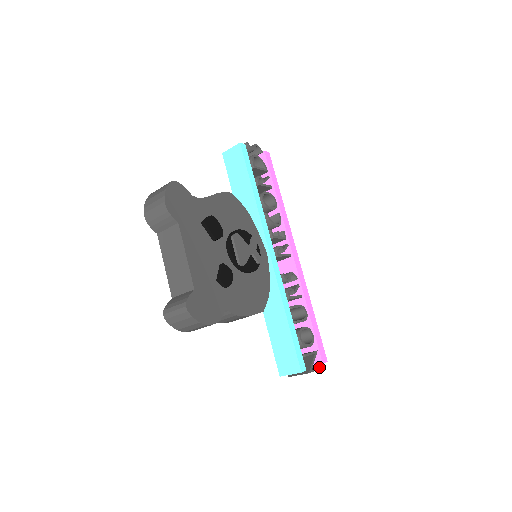
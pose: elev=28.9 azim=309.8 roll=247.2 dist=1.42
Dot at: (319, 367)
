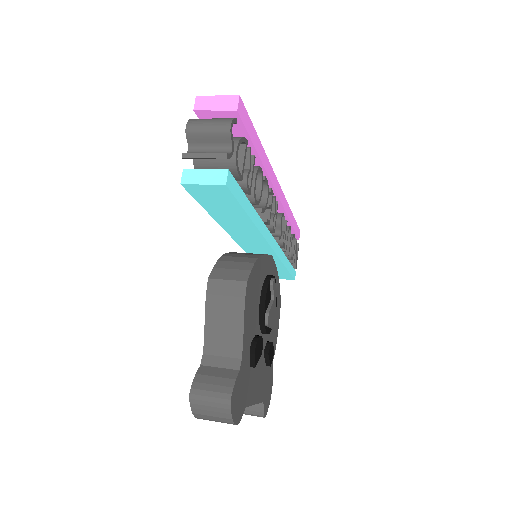
Dot at: (298, 248)
